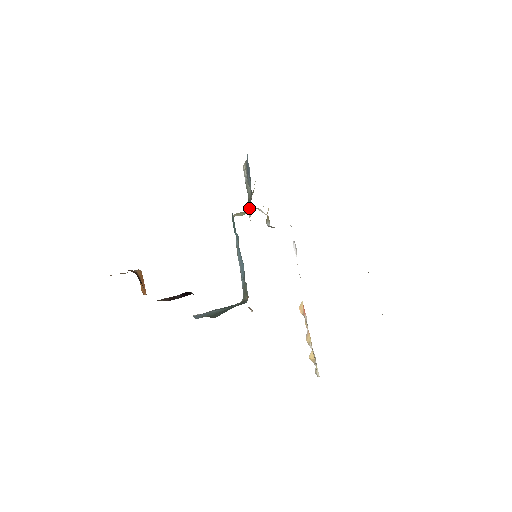
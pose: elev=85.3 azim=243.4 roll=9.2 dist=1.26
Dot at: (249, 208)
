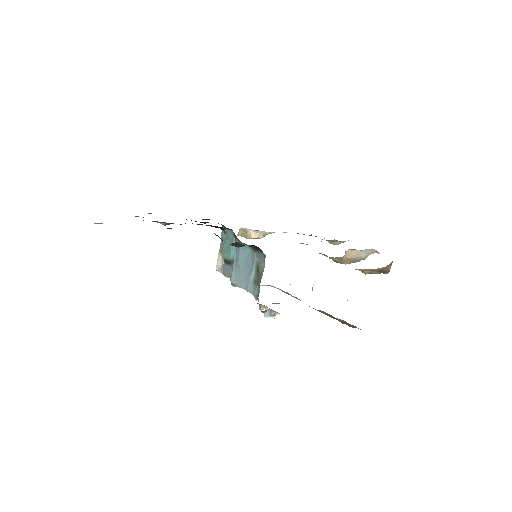
Dot at: occluded
